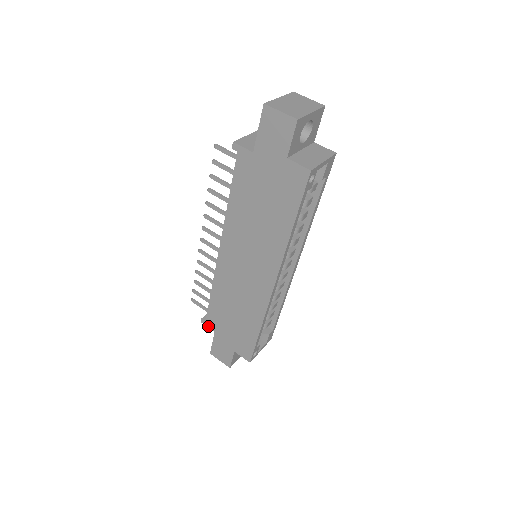
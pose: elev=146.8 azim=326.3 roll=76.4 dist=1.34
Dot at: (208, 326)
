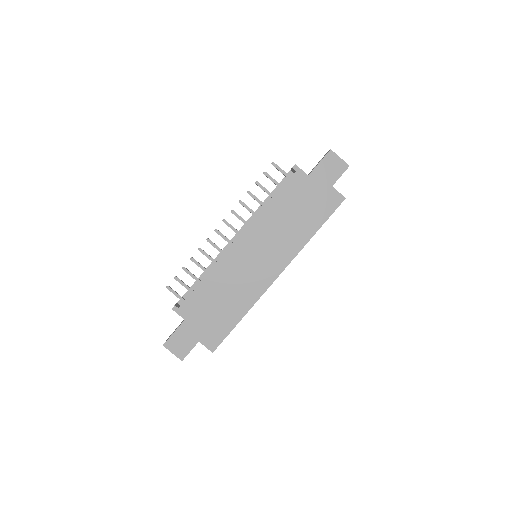
Dot at: (179, 313)
